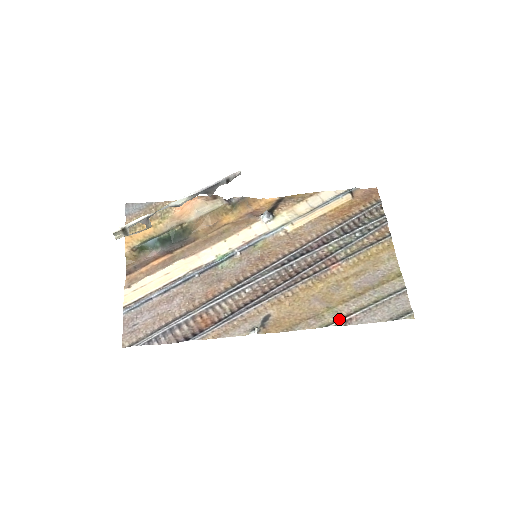
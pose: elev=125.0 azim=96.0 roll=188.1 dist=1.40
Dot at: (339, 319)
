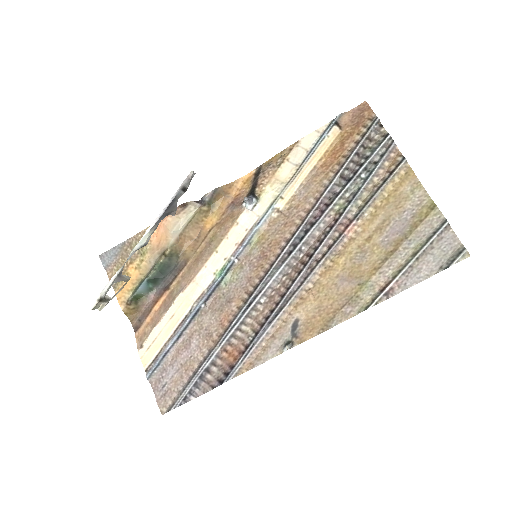
Dot at: (378, 294)
